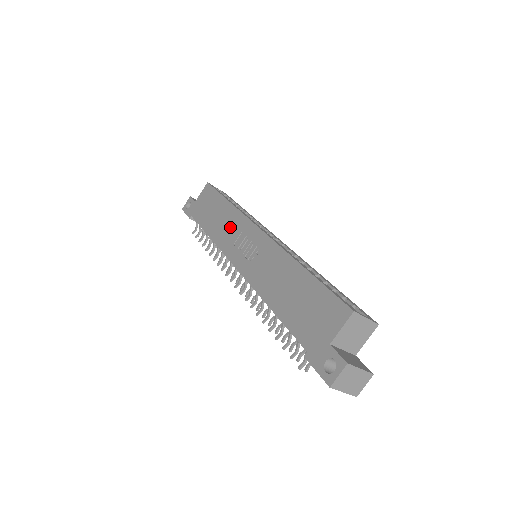
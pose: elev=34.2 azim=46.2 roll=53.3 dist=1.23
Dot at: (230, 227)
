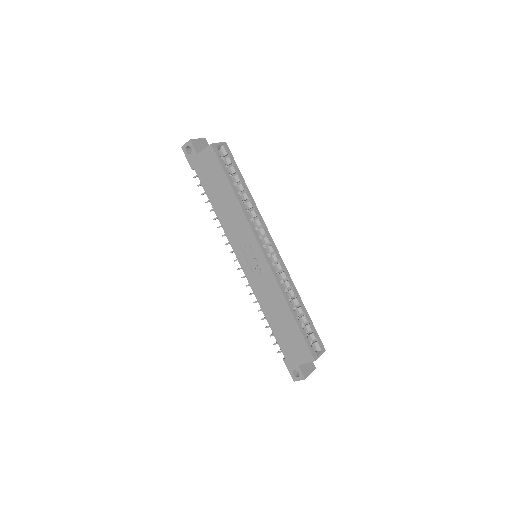
Dot at: (237, 226)
